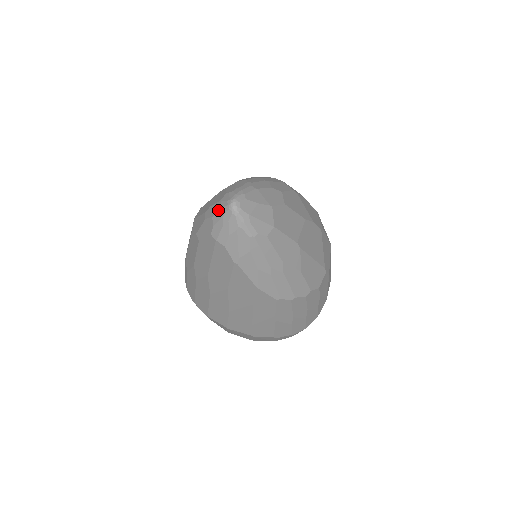
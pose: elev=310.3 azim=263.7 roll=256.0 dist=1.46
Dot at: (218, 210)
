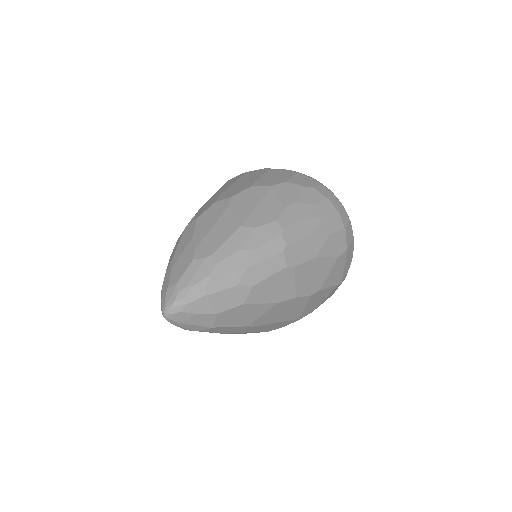
Dot at: (161, 295)
